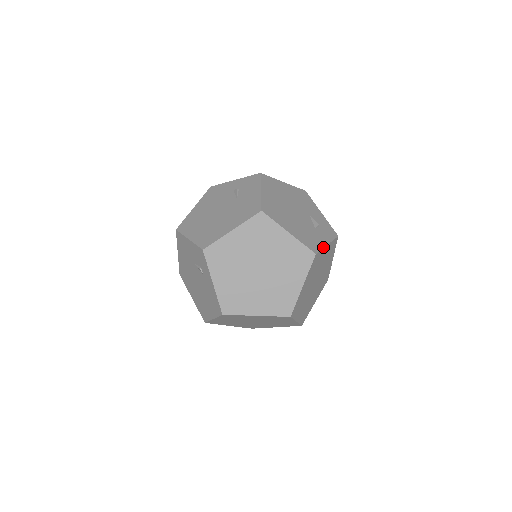
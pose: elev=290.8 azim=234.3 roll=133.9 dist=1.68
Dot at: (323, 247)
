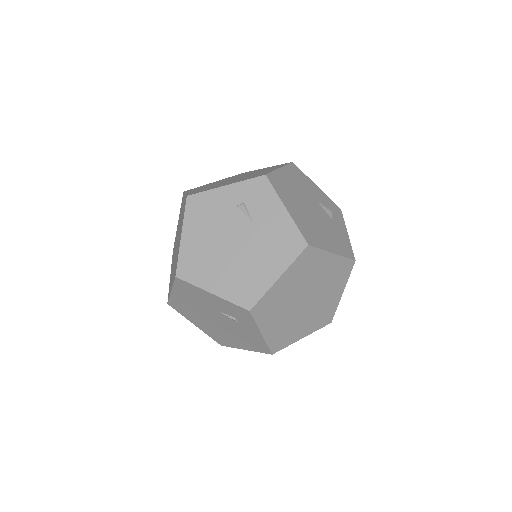
Dot at: (350, 243)
